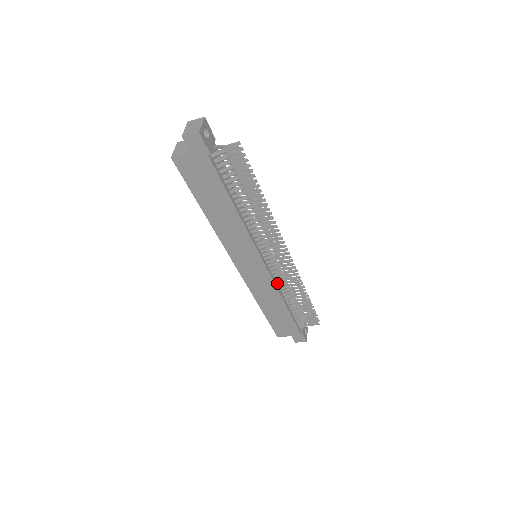
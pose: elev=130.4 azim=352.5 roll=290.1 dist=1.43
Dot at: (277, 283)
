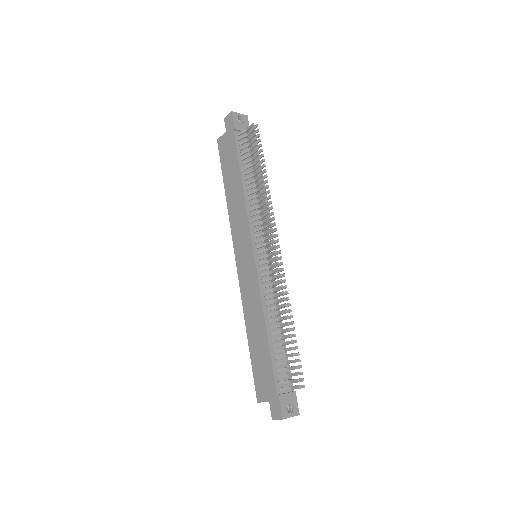
Dot at: (264, 293)
